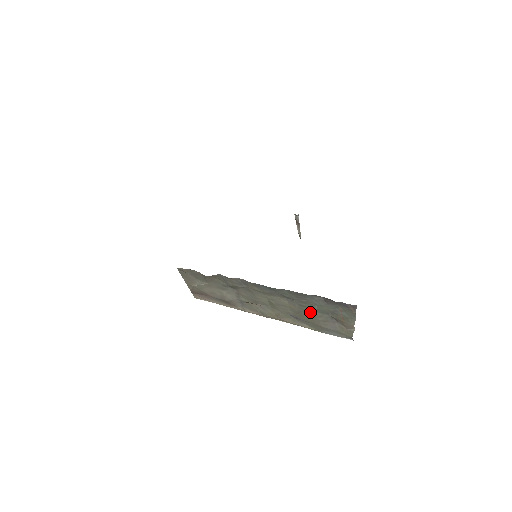
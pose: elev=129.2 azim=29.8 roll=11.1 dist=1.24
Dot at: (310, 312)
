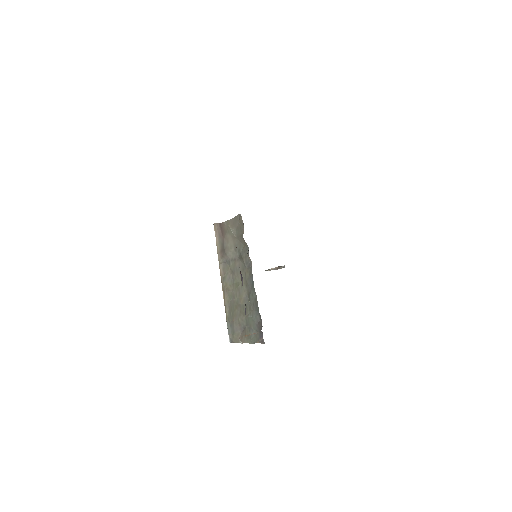
Dot at: (243, 313)
